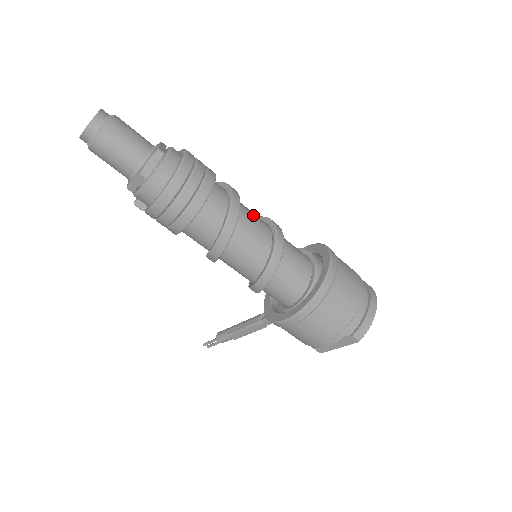
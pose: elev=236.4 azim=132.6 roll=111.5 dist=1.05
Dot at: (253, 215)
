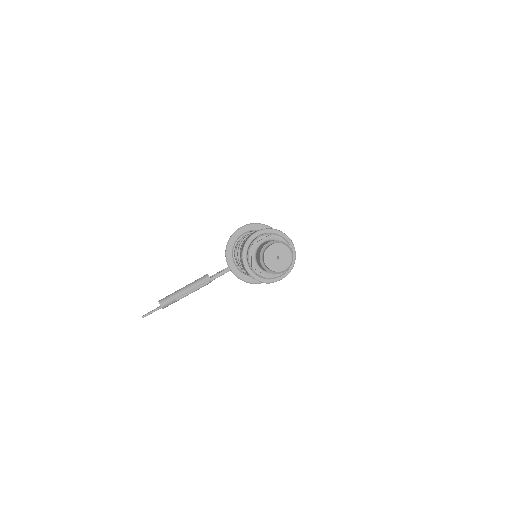
Dot at: occluded
